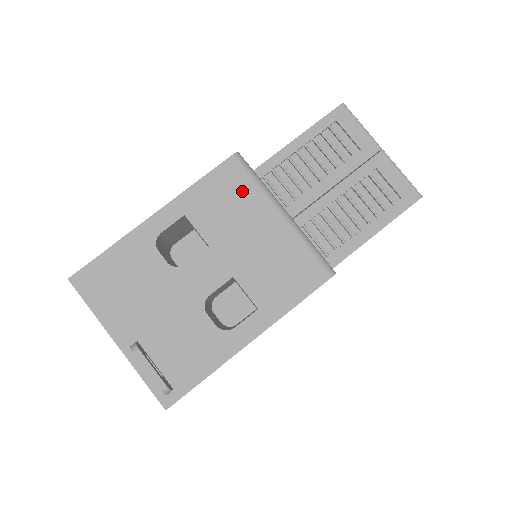
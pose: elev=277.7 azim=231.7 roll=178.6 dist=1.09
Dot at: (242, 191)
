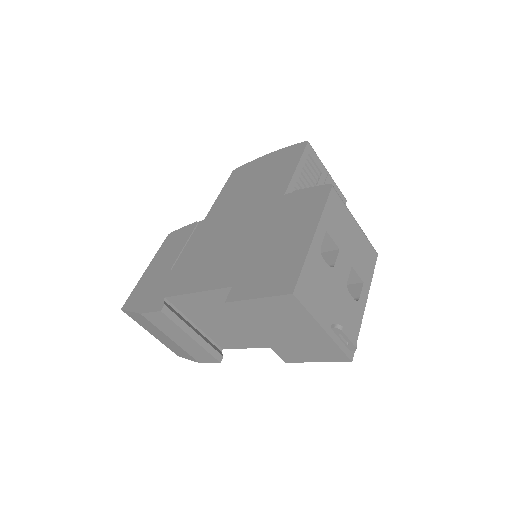
Dot at: (341, 210)
